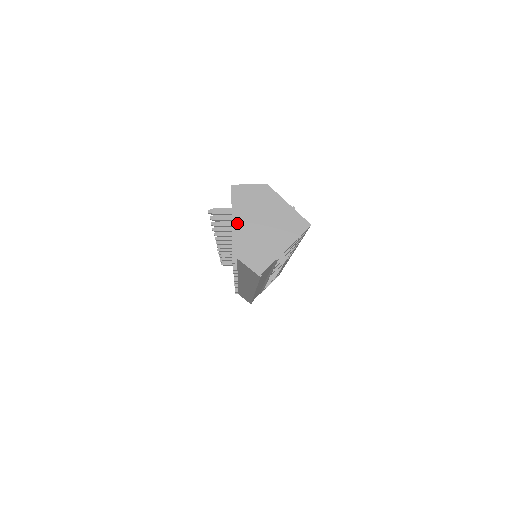
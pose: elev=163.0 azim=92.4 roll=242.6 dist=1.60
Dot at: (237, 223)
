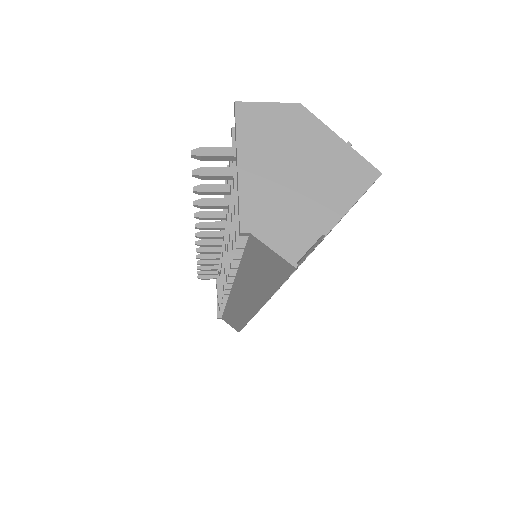
Dot at: (247, 168)
